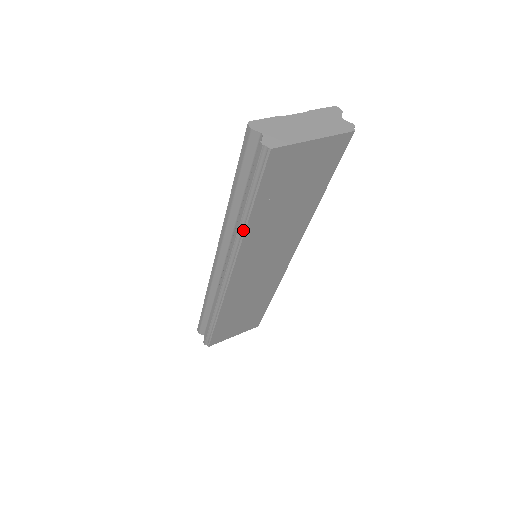
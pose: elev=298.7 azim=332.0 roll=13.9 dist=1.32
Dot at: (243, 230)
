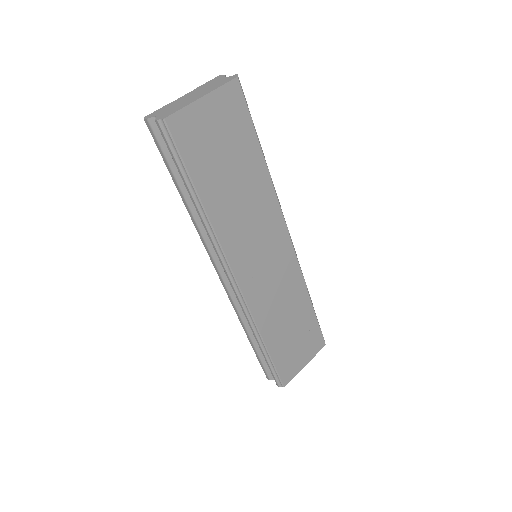
Dot at: (207, 219)
